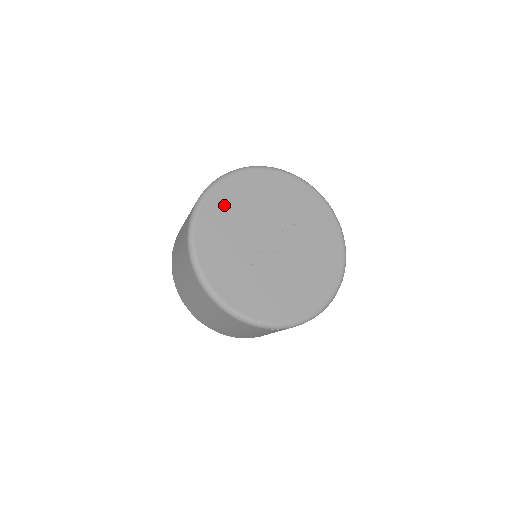
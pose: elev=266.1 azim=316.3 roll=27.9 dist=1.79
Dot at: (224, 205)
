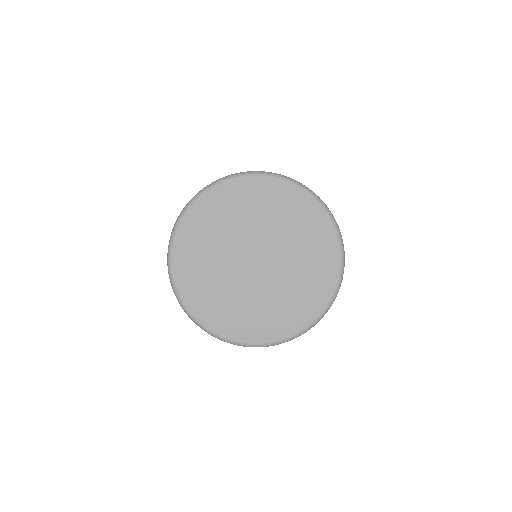
Dot at: (194, 278)
